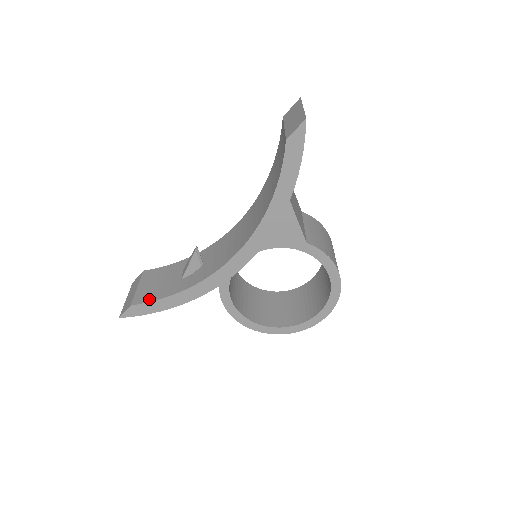
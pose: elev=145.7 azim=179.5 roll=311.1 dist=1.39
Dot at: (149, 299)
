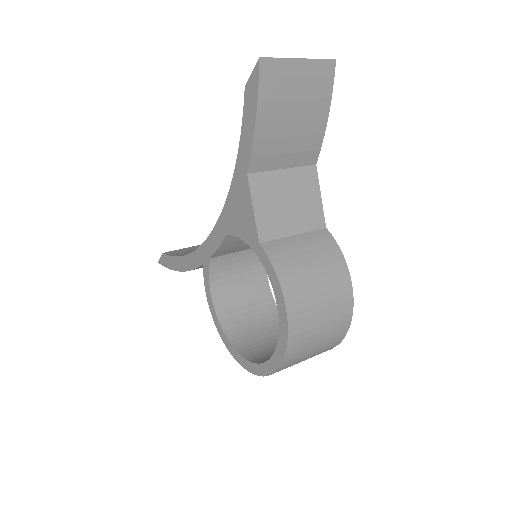
Dot at: (174, 254)
